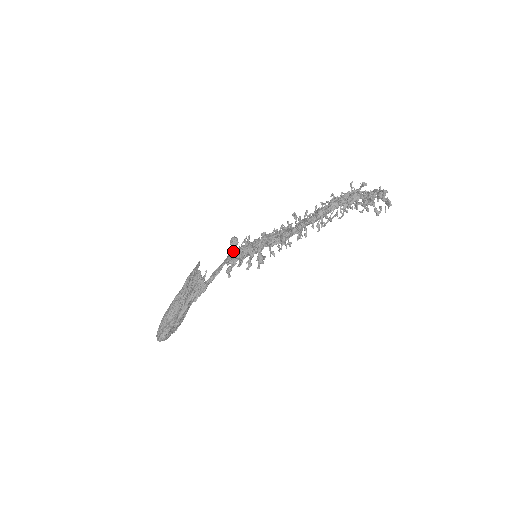
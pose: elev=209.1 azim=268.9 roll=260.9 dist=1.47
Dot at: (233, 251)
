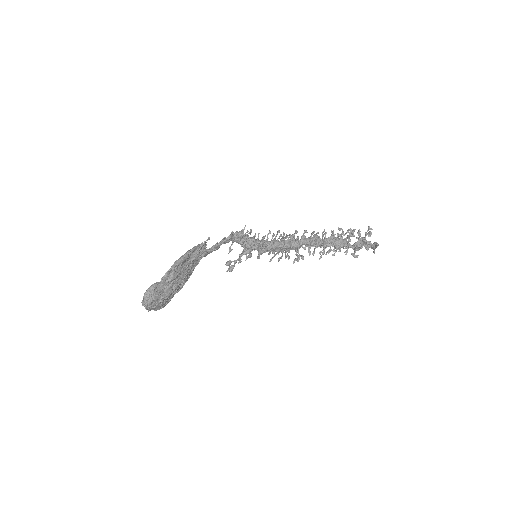
Dot at: occluded
